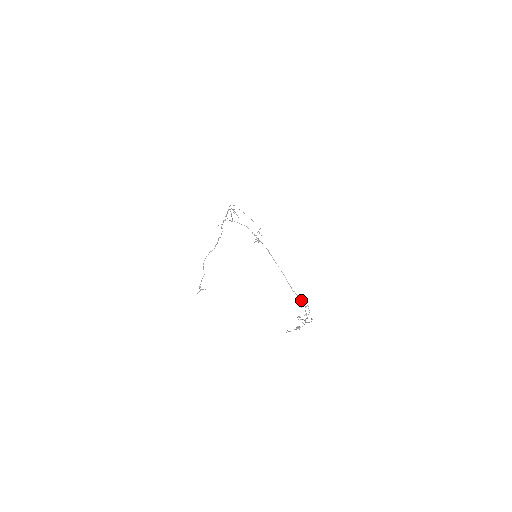
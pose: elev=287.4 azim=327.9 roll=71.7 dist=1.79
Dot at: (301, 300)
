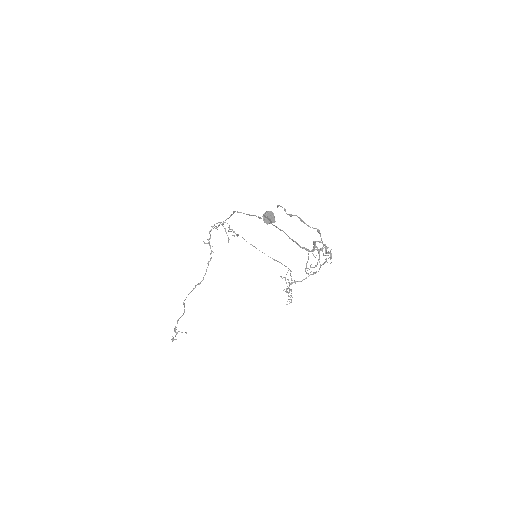
Dot at: (313, 247)
